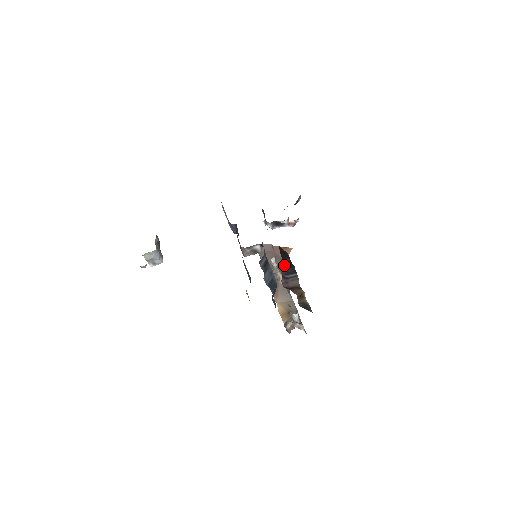
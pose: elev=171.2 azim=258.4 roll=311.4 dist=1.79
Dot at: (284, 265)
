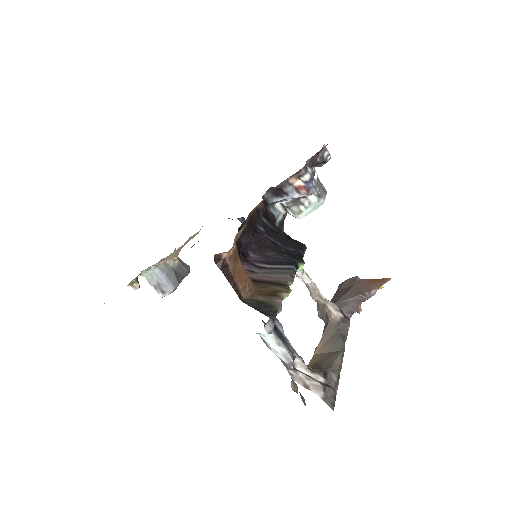
Dot at: (267, 250)
